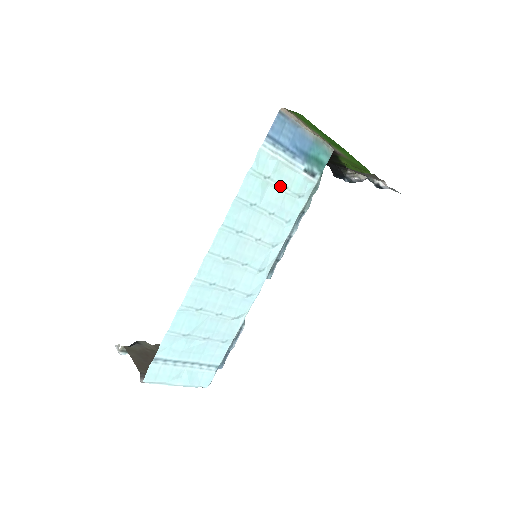
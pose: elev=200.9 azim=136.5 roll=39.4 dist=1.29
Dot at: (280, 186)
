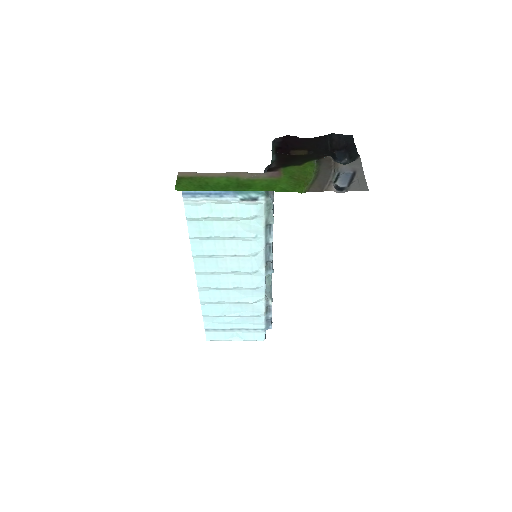
Dot at: (225, 218)
